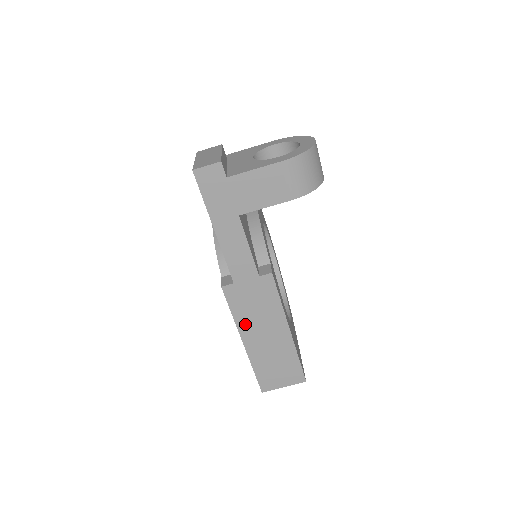
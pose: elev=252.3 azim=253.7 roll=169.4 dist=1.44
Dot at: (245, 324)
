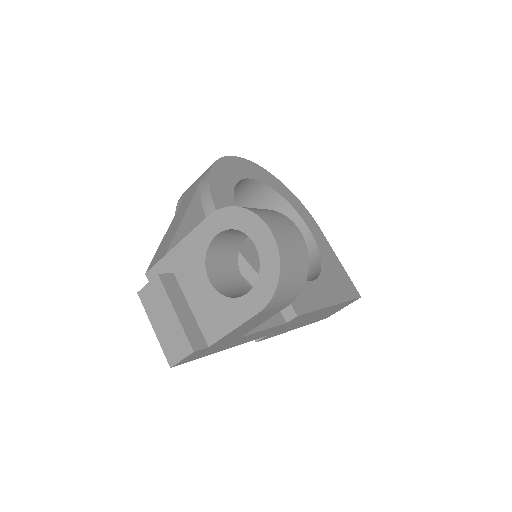
Dot at: occluded
